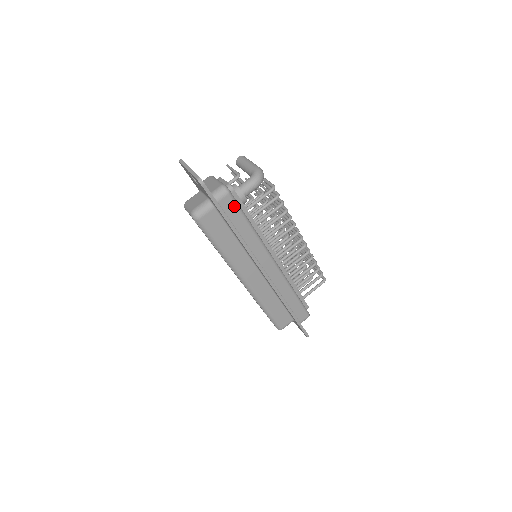
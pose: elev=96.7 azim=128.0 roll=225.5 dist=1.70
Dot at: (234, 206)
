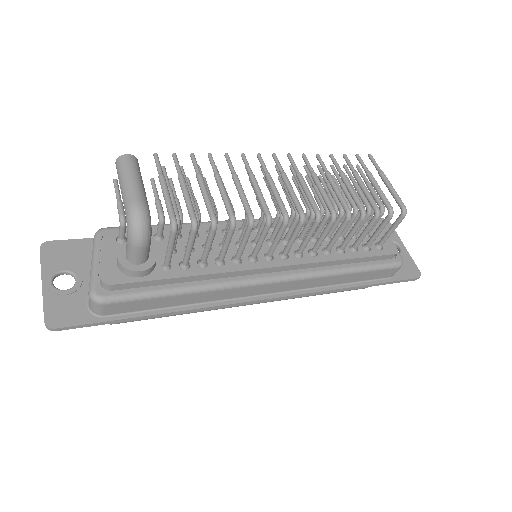
Dot at: (131, 302)
